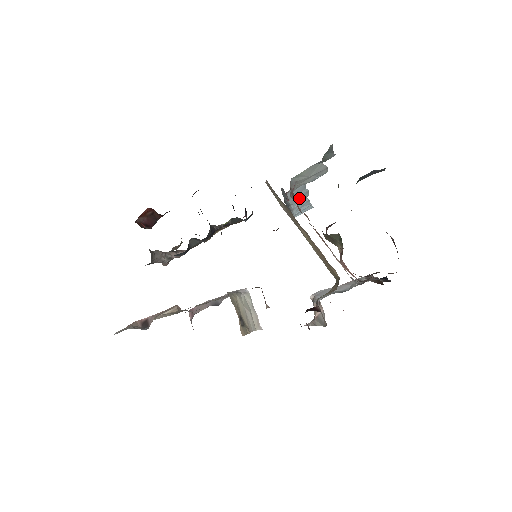
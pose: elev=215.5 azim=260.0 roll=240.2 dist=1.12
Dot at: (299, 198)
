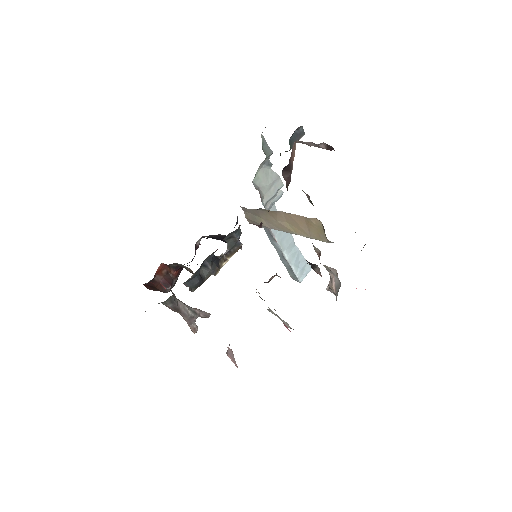
Dot at: (285, 240)
